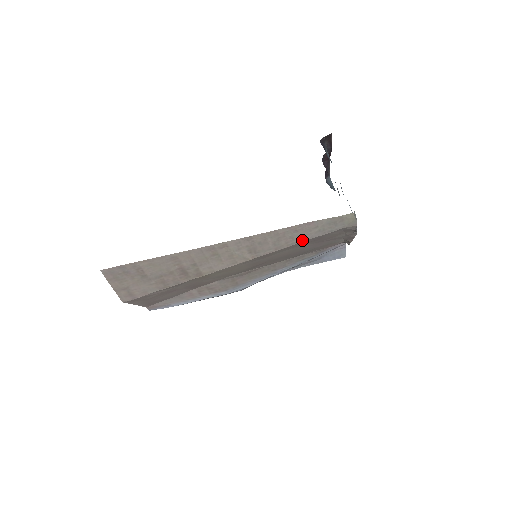
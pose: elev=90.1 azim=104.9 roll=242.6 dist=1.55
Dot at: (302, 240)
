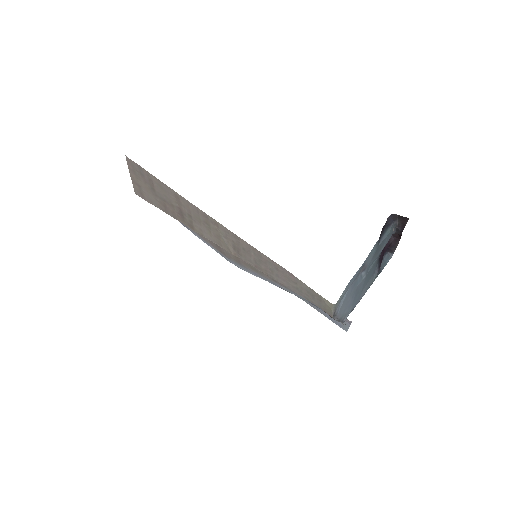
Dot at: (280, 281)
